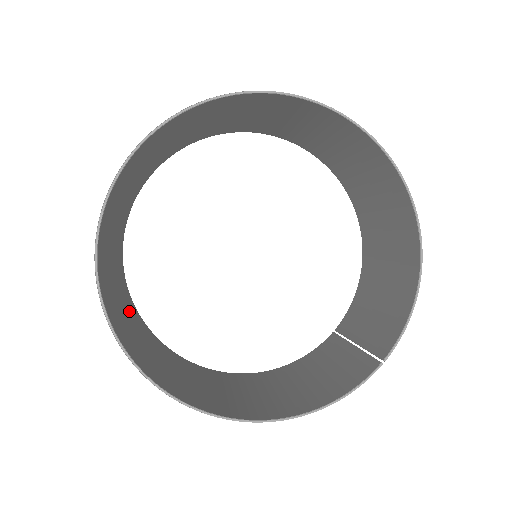
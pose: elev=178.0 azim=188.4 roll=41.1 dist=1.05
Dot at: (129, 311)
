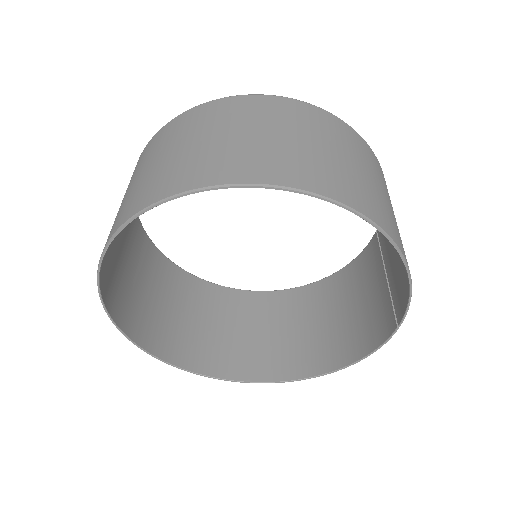
Dot at: (196, 304)
